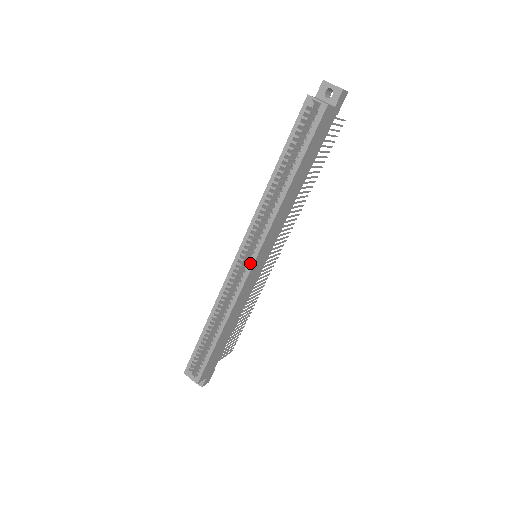
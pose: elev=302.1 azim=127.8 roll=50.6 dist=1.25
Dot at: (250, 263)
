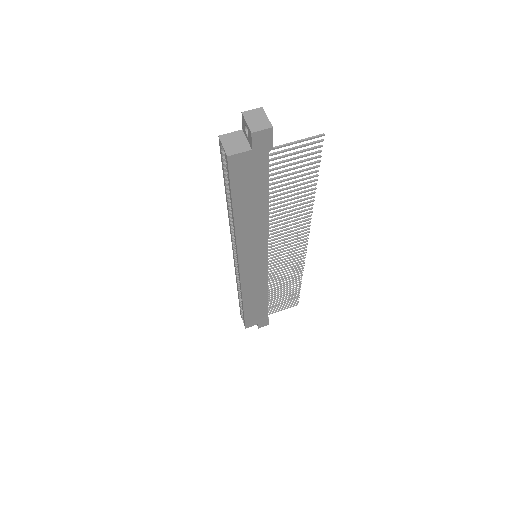
Dot at: (238, 267)
